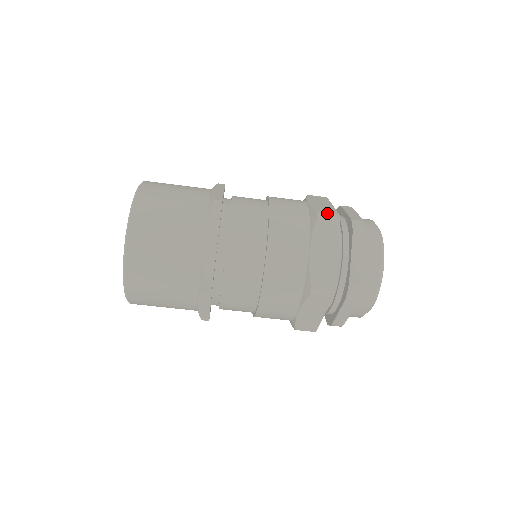
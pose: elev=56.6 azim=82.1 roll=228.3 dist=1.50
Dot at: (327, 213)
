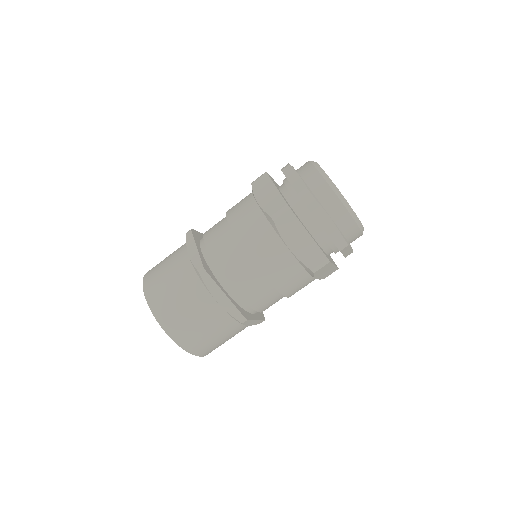
Dot at: (277, 211)
